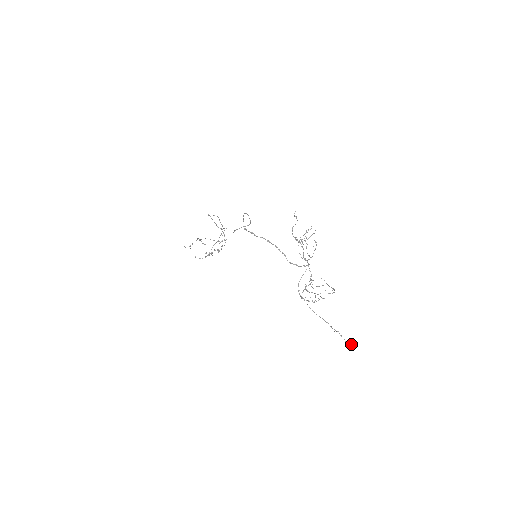
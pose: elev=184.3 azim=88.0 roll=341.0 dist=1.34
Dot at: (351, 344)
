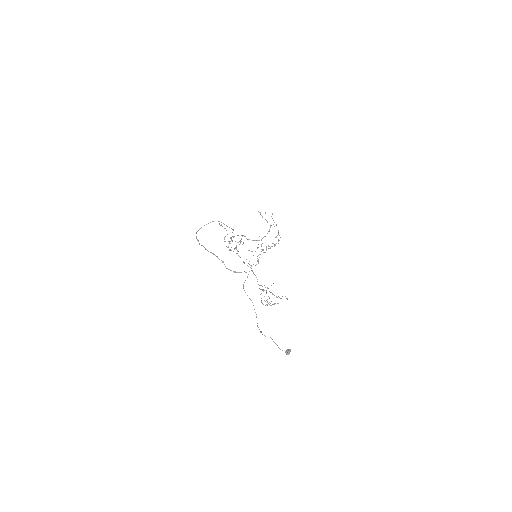
Dot at: (288, 351)
